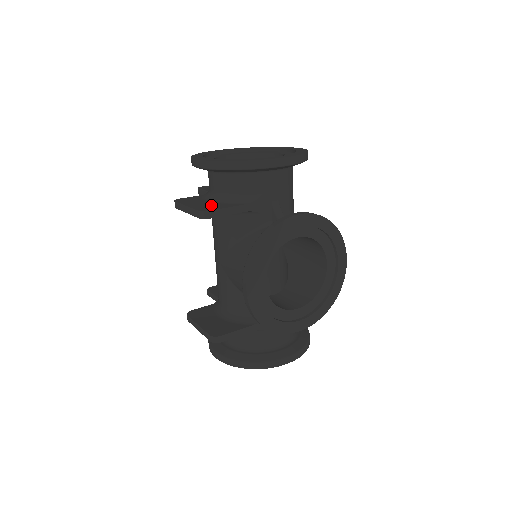
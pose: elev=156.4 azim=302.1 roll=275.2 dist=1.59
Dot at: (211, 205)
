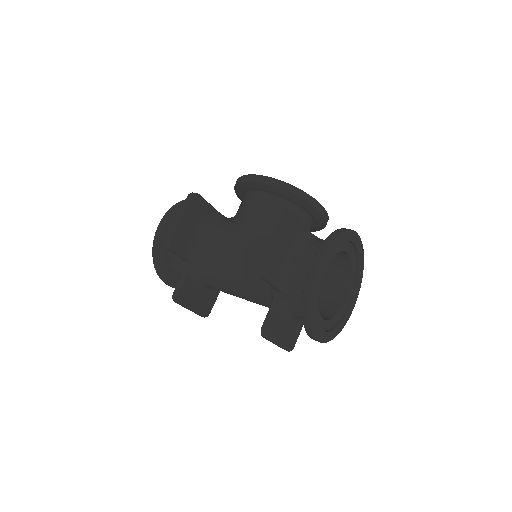
Dot at: occluded
